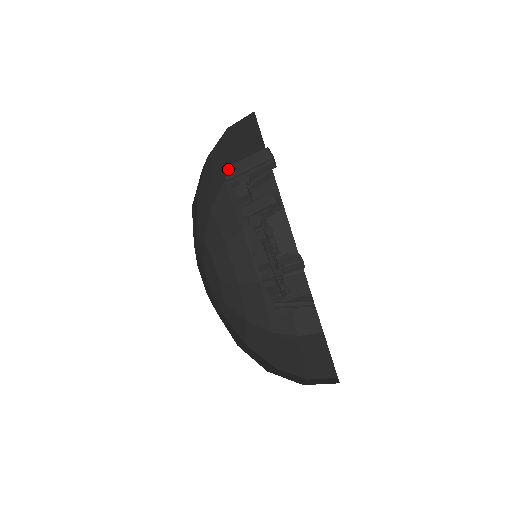
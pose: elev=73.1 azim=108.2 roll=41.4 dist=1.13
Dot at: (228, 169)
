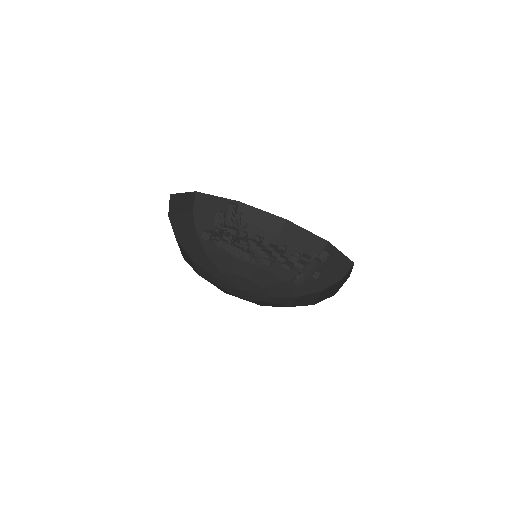
Dot at: occluded
